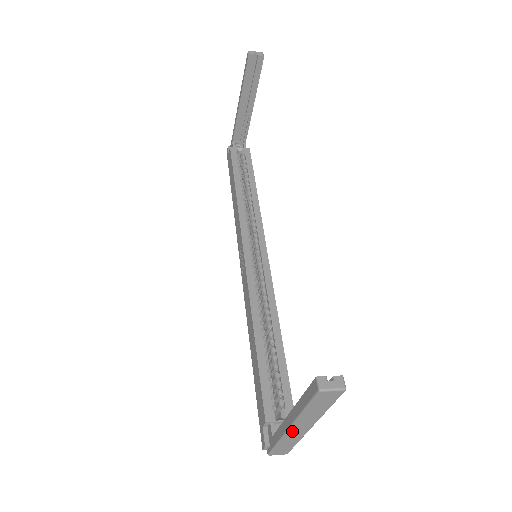
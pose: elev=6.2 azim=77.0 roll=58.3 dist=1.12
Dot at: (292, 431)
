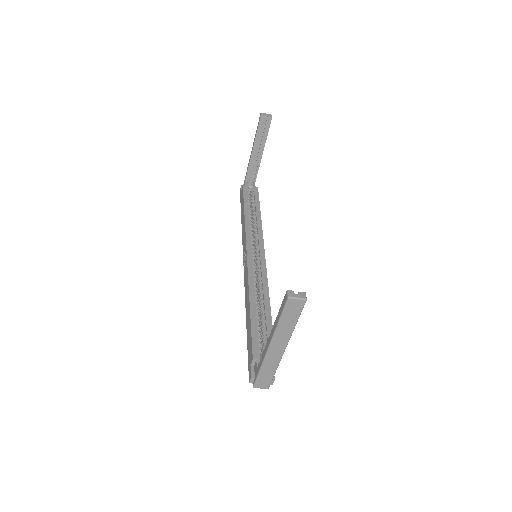
Dot at: (271, 351)
